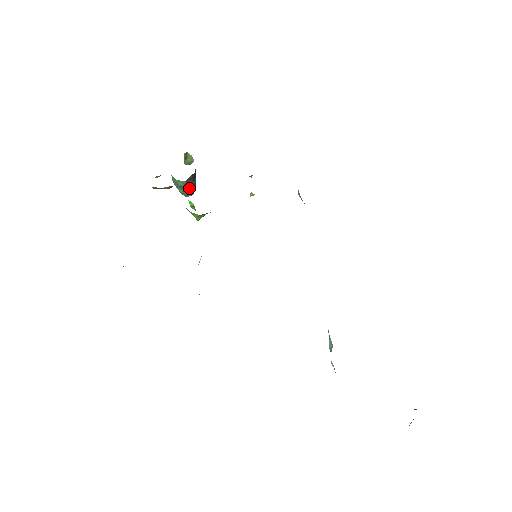
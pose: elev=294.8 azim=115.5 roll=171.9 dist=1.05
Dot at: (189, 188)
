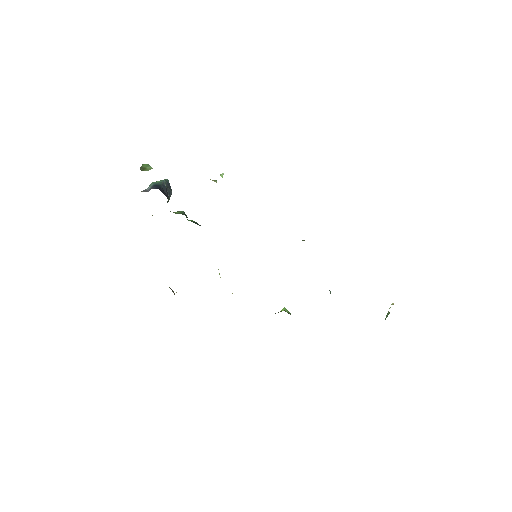
Dot at: (168, 200)
